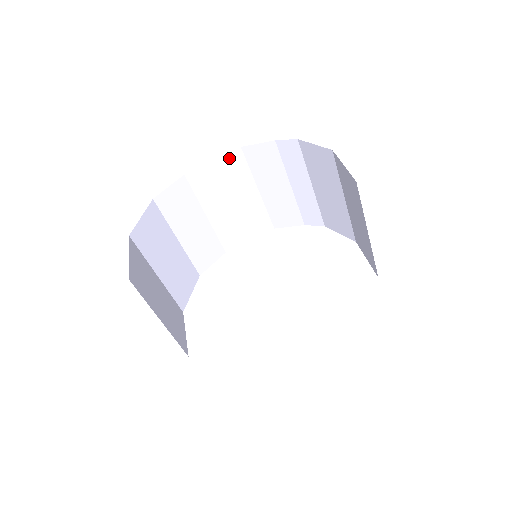
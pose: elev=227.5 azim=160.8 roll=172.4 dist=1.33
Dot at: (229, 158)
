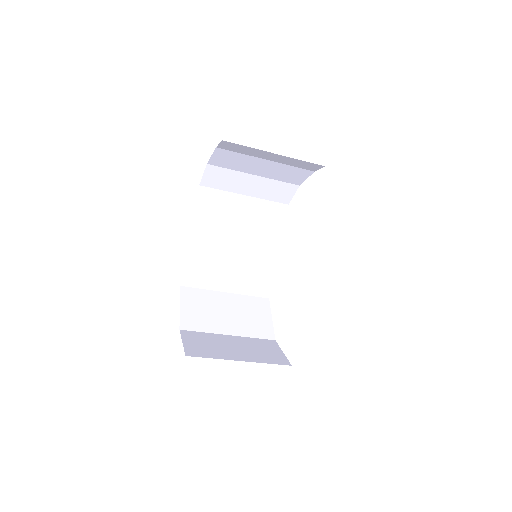
Dot at: (209, 175)
